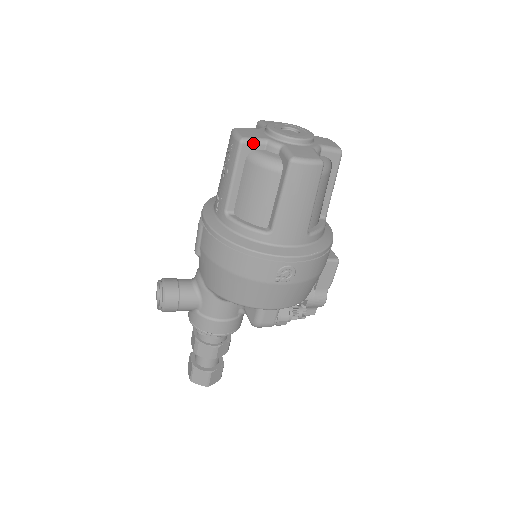
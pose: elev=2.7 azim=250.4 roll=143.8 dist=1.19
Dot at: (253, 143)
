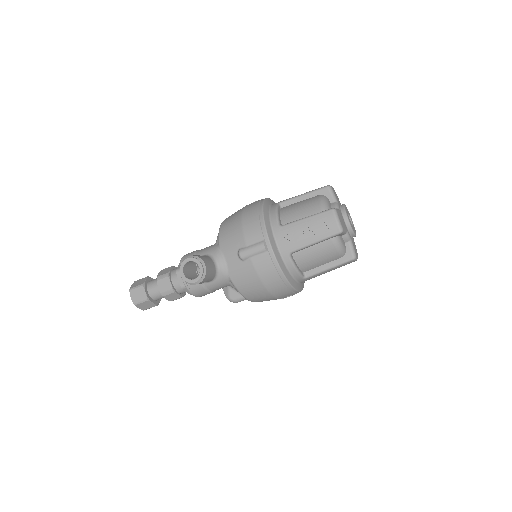
Dot at: (343, 233)
